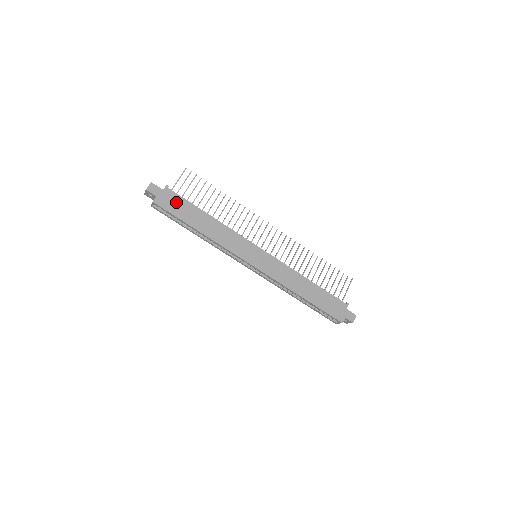
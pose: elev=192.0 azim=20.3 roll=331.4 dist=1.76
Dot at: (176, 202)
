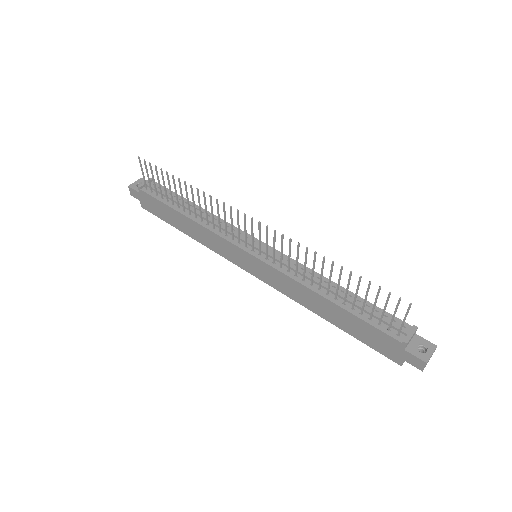
Dot at: (154, 204)
